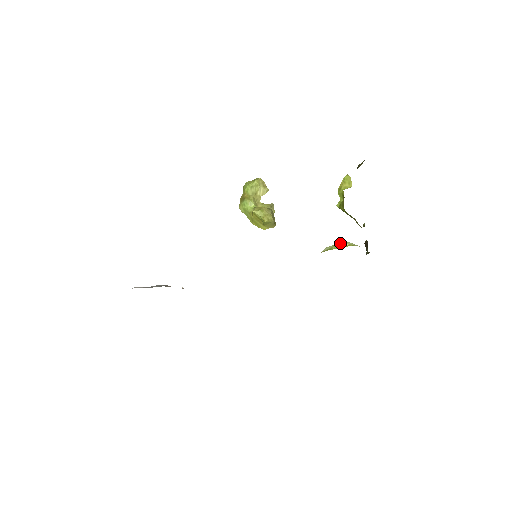
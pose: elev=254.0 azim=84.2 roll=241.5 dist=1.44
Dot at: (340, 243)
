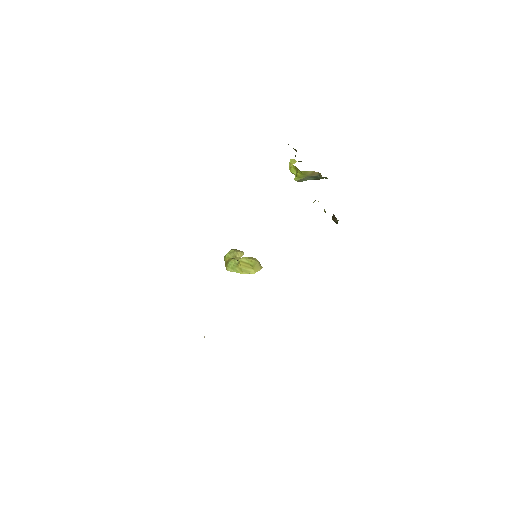
Dot at: occluded
